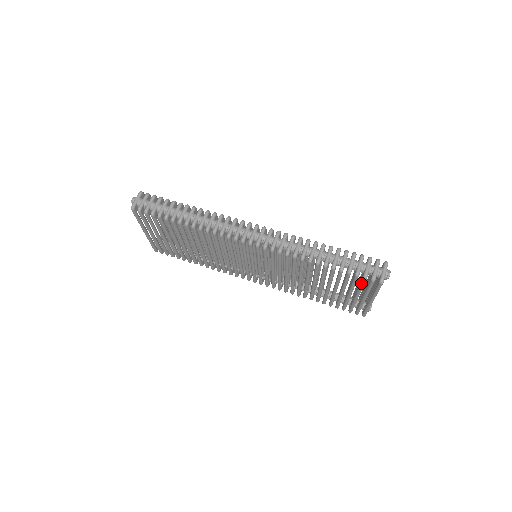
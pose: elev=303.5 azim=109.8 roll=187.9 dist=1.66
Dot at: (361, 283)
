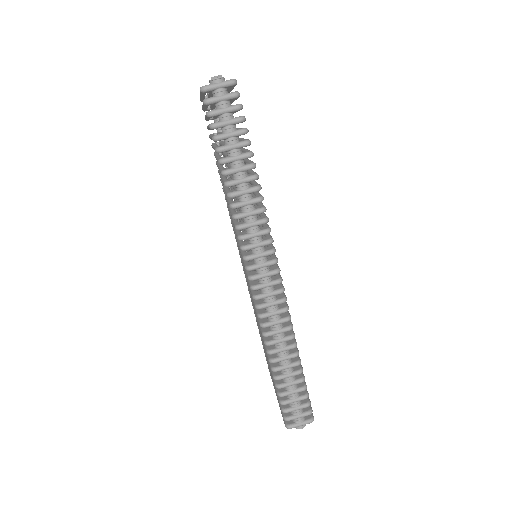
Dot at: occluded
